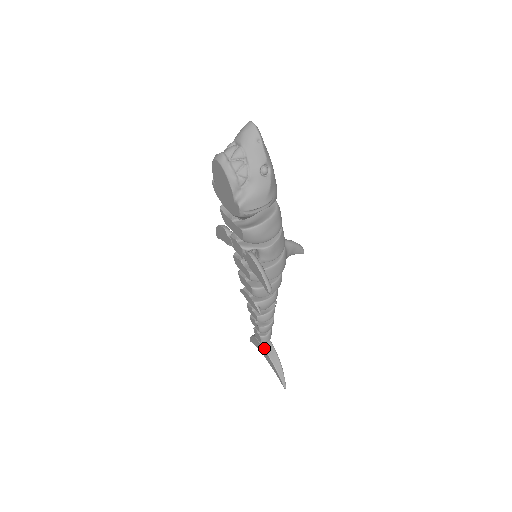
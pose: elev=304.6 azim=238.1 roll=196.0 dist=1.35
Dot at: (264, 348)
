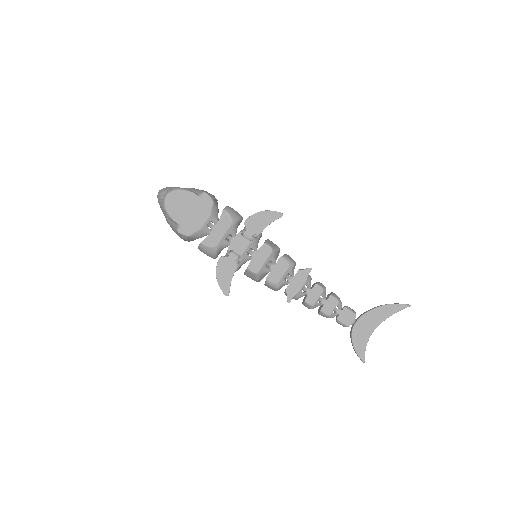
Dot at: (361, 315)
